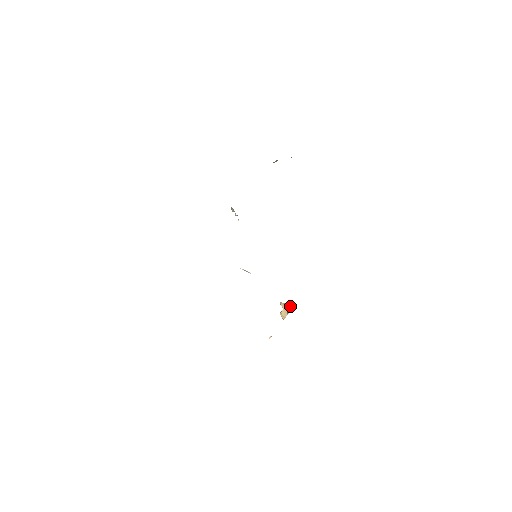
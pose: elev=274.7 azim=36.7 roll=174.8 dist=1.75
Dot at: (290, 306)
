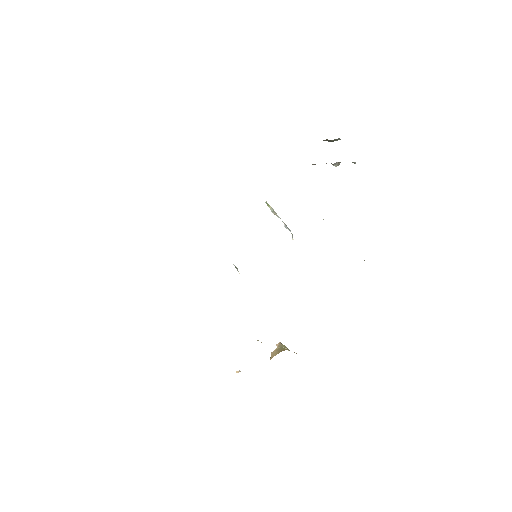
Dot at: (283, 348)
